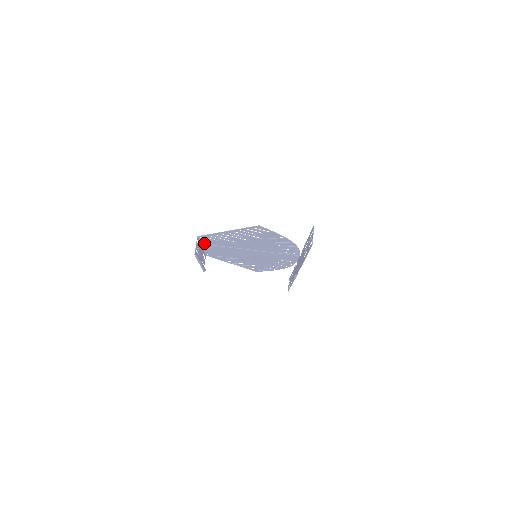
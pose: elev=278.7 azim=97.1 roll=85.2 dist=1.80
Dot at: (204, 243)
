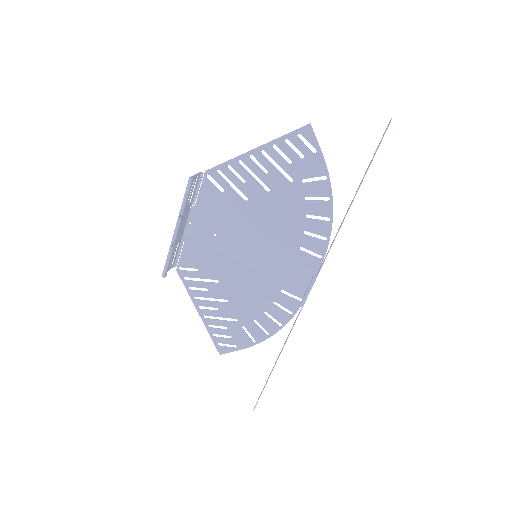
Dot at: (196, 205)
